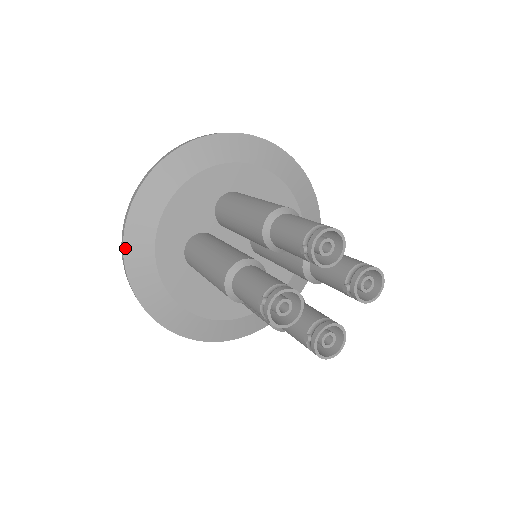
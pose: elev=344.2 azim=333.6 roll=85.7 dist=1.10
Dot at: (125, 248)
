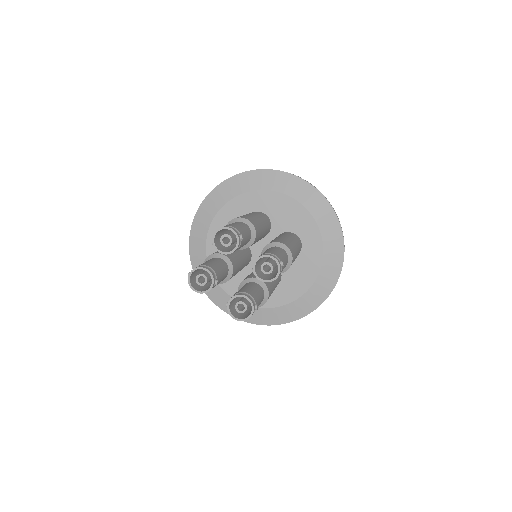
Dot at: (190, 253)
